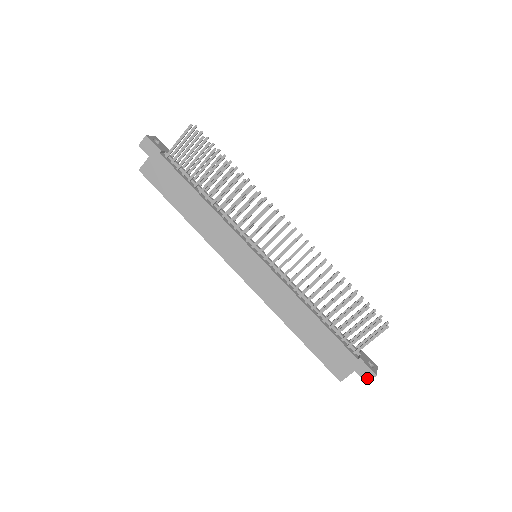
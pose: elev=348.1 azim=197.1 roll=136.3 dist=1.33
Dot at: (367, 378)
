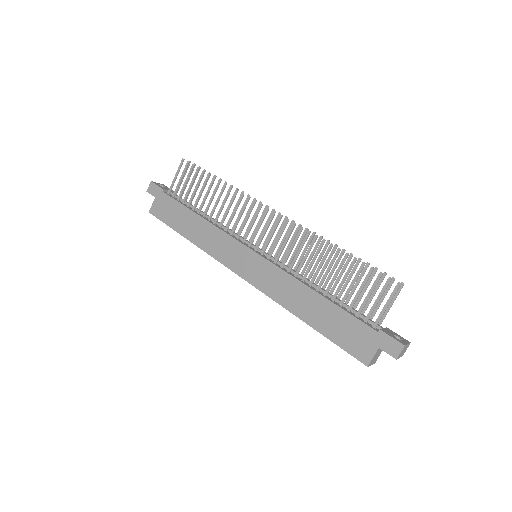
Dot at: (395, 352)
